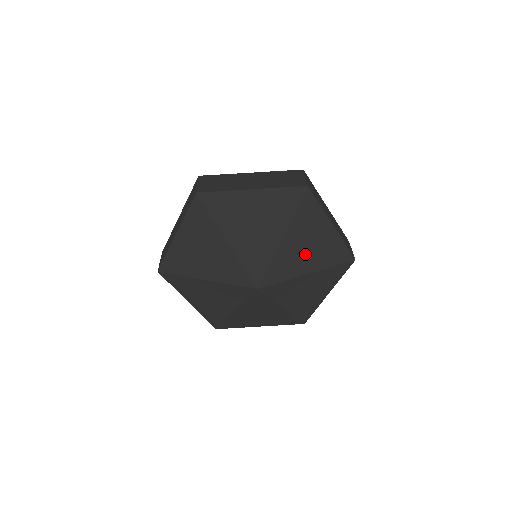
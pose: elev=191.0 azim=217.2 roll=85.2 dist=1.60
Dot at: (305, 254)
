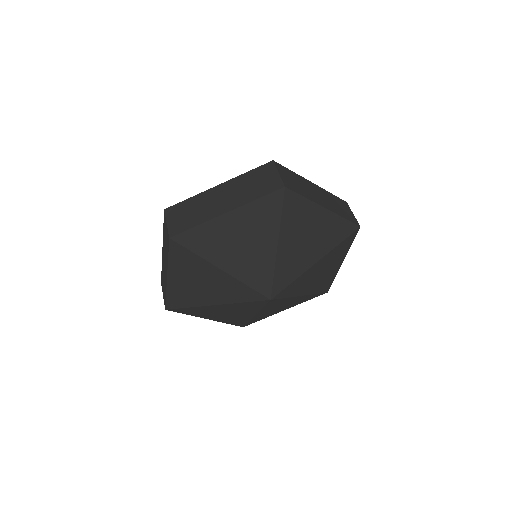
Dot at: (314, 279)
